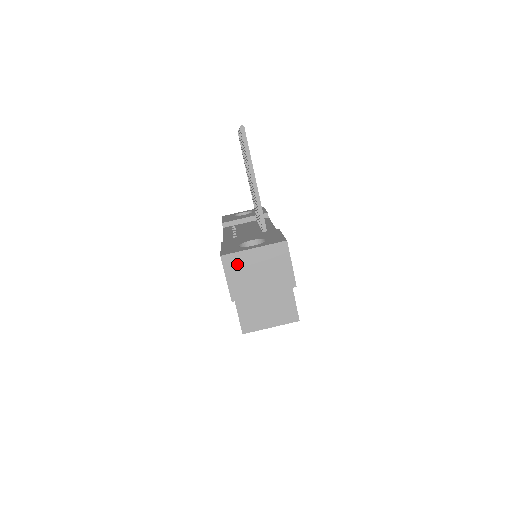
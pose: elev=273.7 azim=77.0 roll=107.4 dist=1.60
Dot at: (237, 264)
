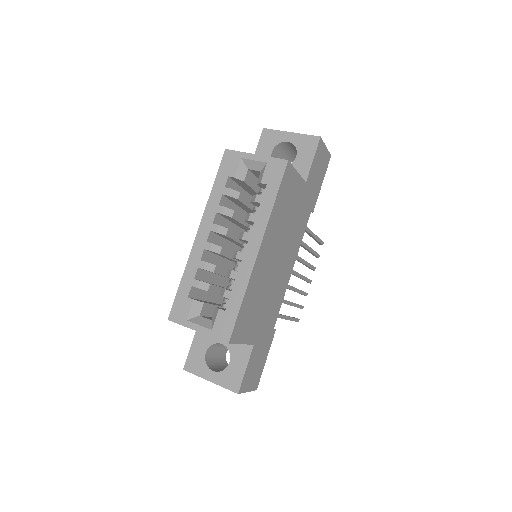
Dot at: occluded
